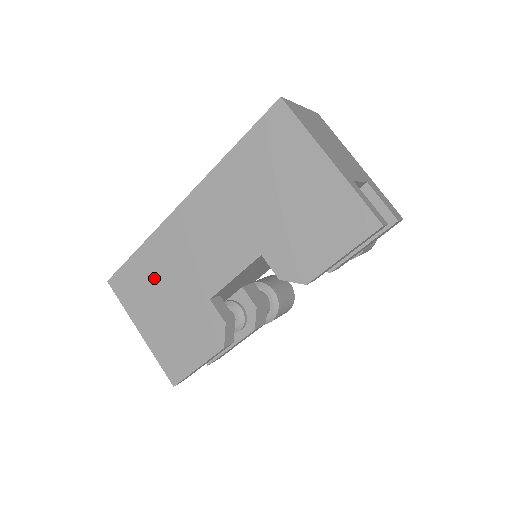
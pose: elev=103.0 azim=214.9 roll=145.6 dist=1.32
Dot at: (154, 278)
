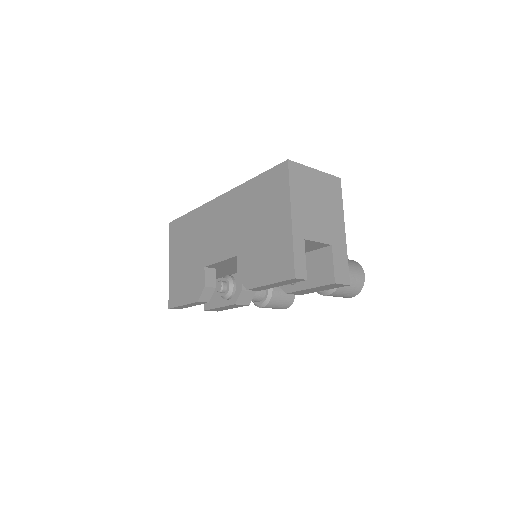
Dot at: (188, 236)
